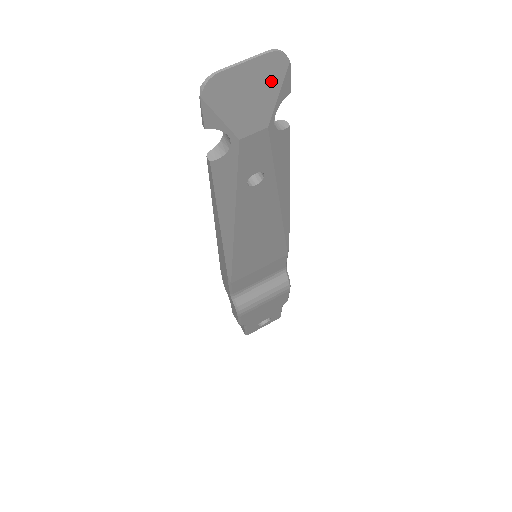
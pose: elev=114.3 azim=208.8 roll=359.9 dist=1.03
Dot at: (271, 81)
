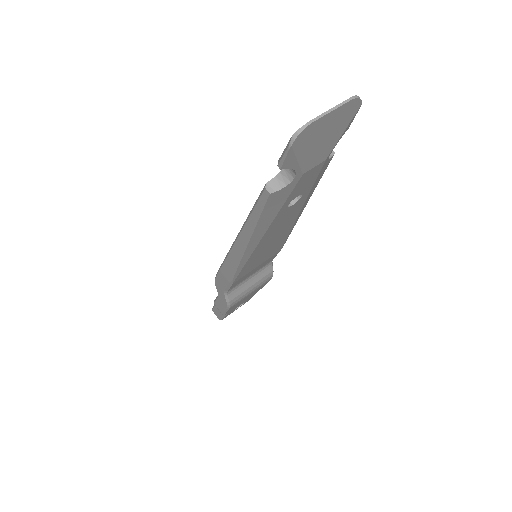
Dot at: (343, 122)
